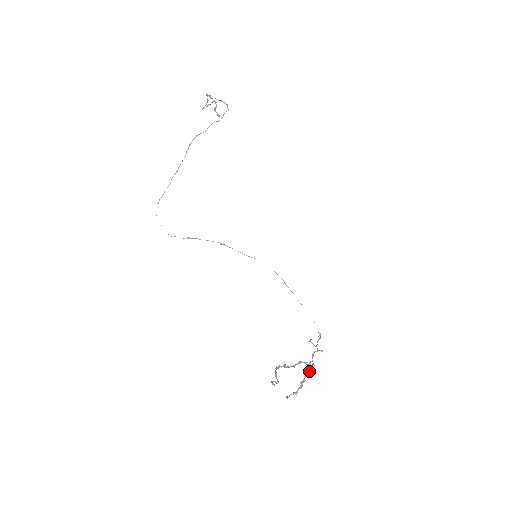
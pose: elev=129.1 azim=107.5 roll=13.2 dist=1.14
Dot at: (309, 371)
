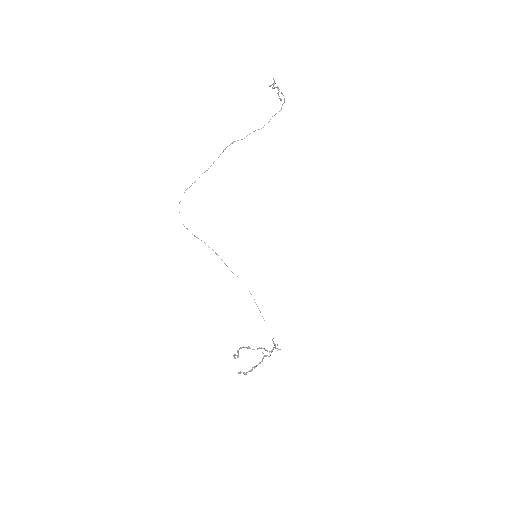
Dot at: occluded
